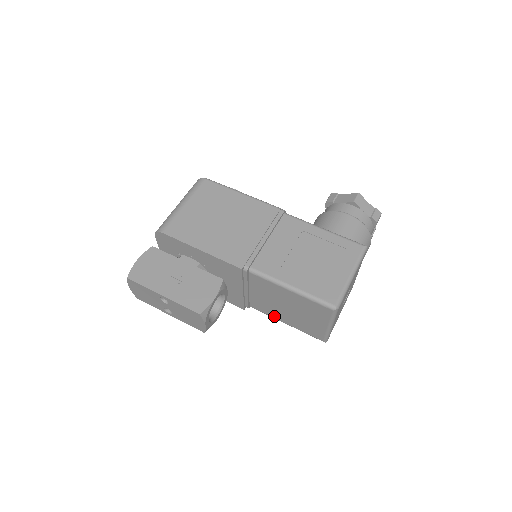
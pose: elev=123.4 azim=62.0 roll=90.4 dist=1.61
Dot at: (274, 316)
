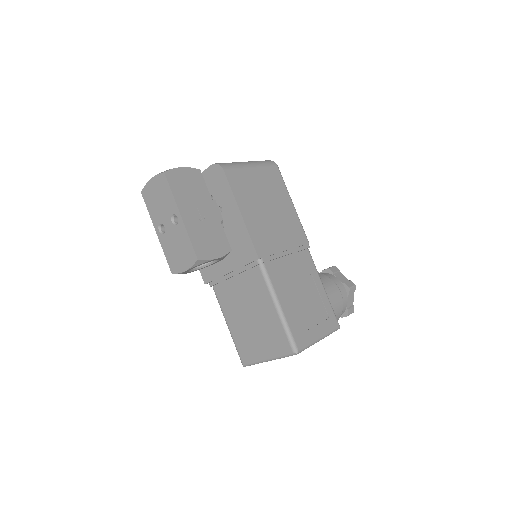
Dot at: (226, 312)
